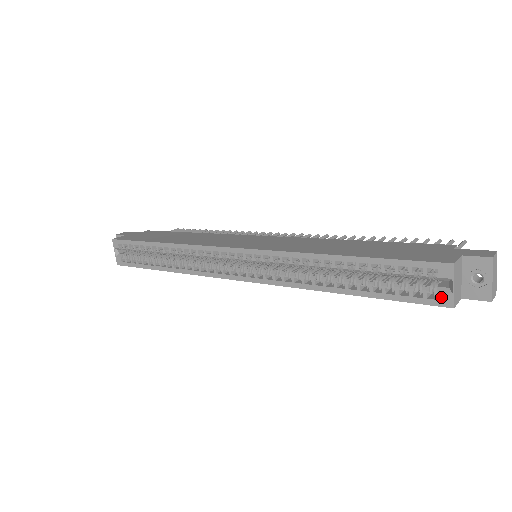
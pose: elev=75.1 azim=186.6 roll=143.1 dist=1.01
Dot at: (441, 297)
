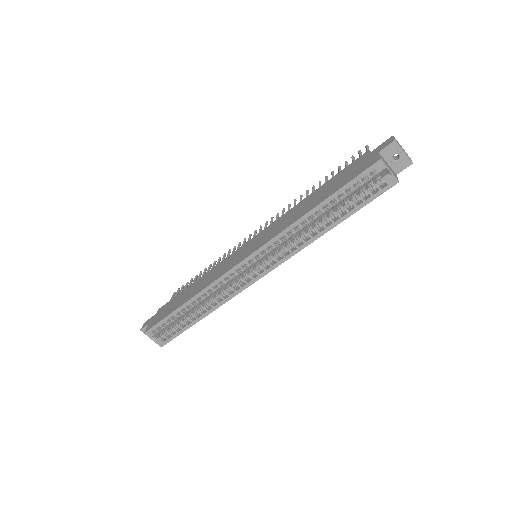
Dot at: (388, 182)
